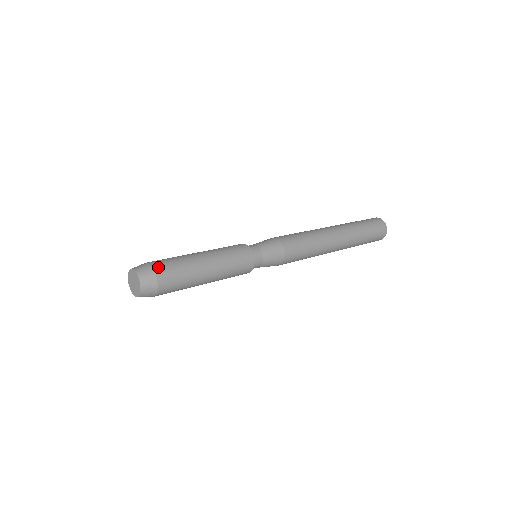
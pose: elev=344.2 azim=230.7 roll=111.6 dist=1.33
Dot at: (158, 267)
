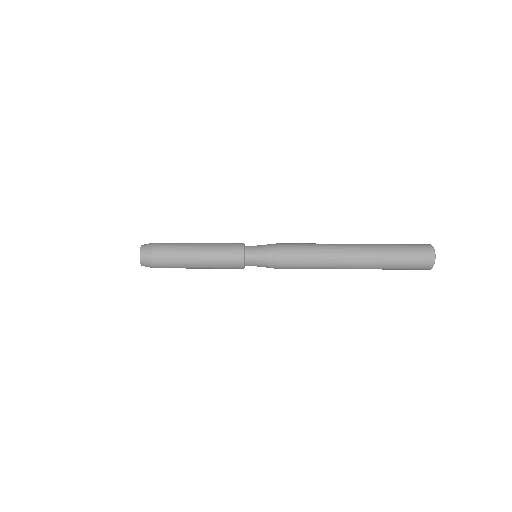
Dot at: (156, 249)
